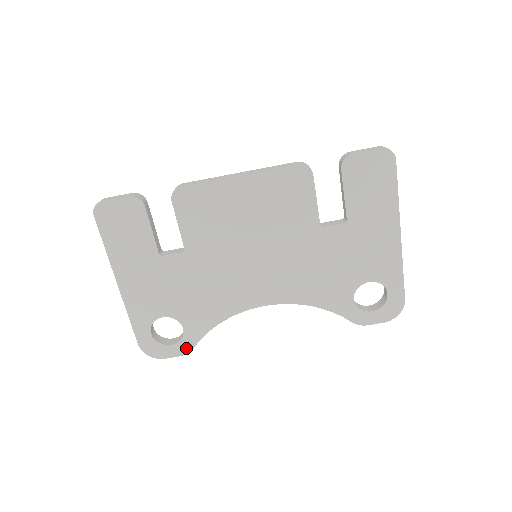
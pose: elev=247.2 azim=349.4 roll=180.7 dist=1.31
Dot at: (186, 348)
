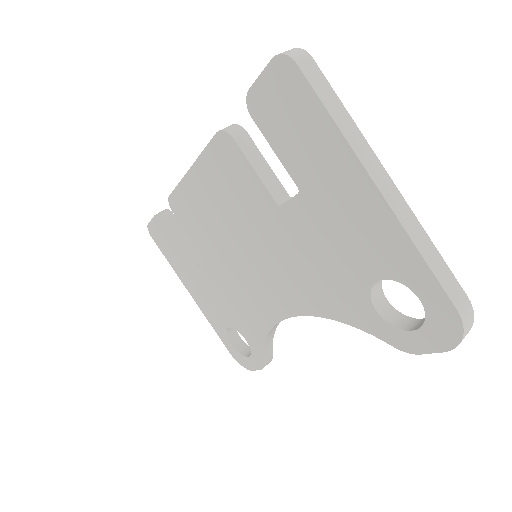
Dot at: (259, 362)
